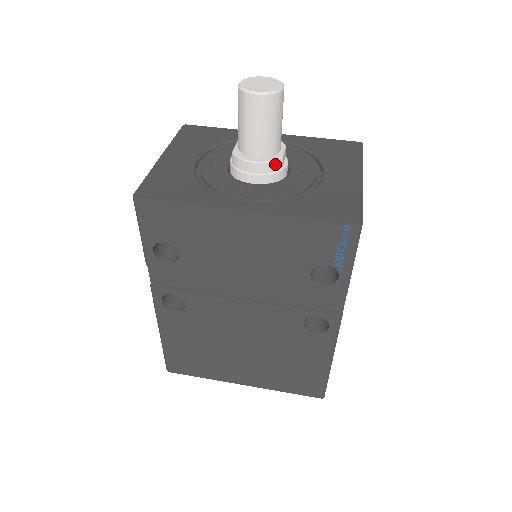
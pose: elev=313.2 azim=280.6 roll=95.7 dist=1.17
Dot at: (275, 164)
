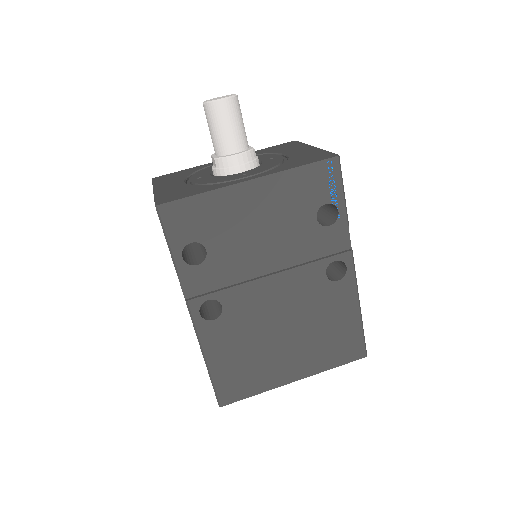
Dot at: (251, 153)
